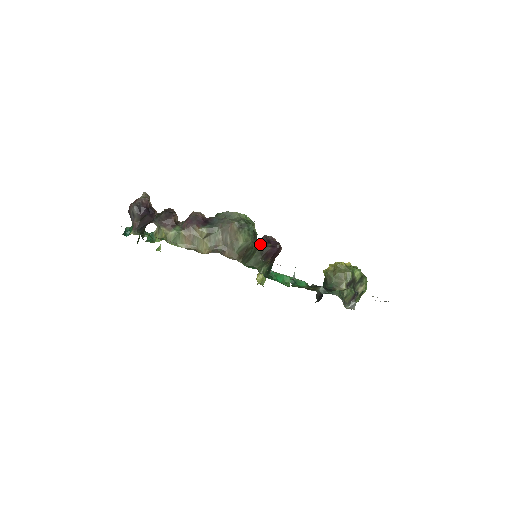
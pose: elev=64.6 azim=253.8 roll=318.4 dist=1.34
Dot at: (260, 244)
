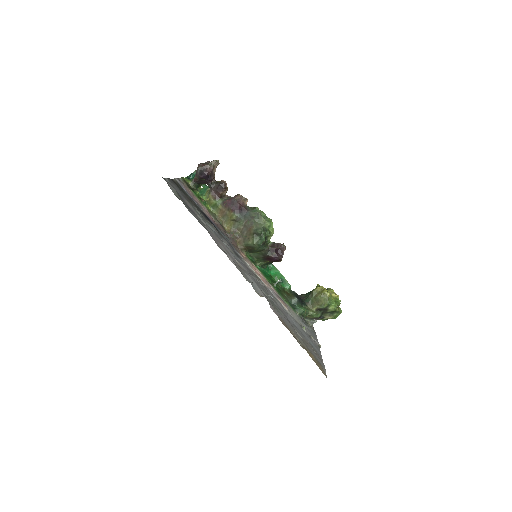
Dot at: (267, 249)
